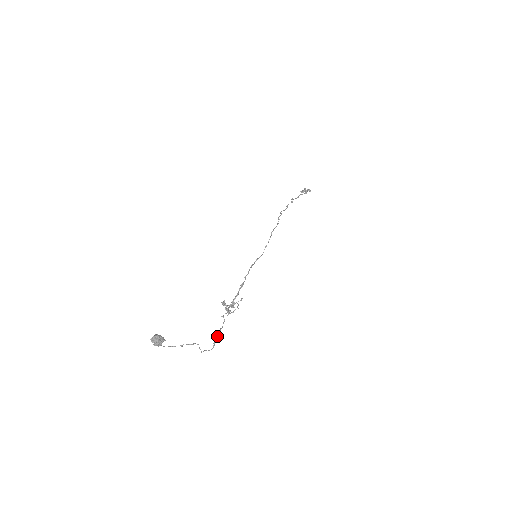
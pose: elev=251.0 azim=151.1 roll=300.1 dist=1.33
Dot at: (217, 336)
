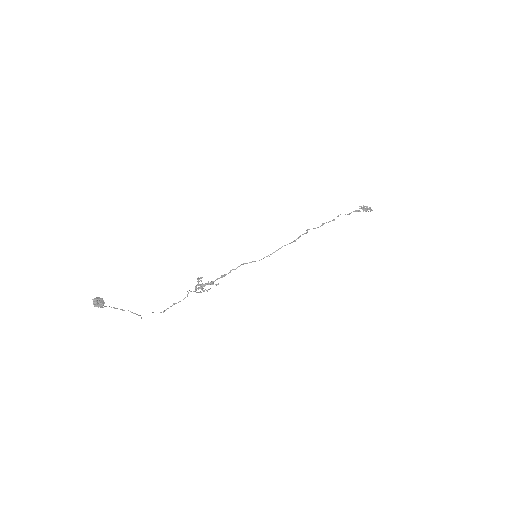
Dot at: occluded
